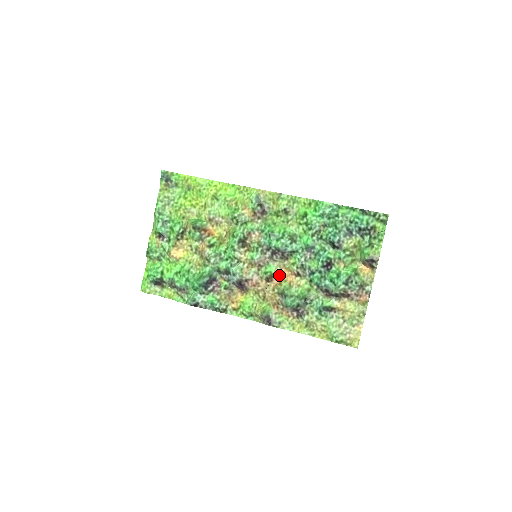
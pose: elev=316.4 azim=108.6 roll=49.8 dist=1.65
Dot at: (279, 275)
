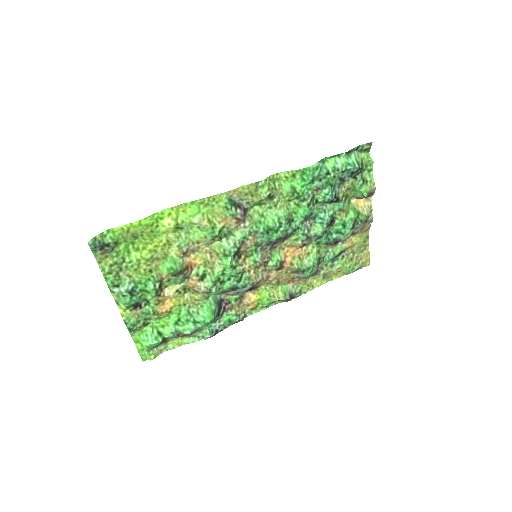
Dot at: (285, 257)
